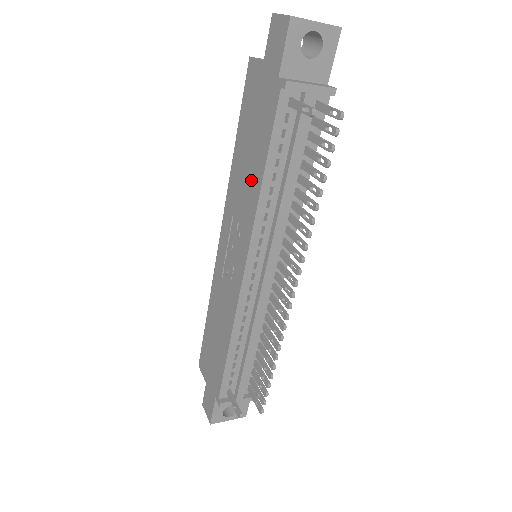
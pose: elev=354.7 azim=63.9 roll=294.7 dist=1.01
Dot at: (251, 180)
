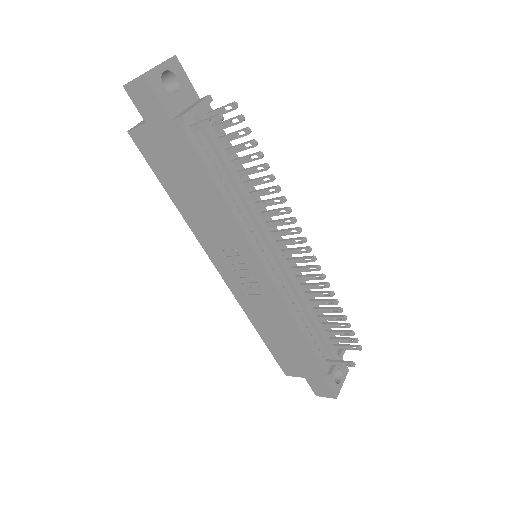
Dot at: (211, 206)
